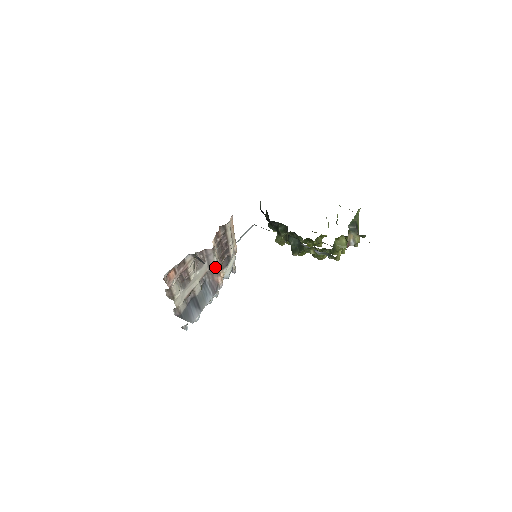
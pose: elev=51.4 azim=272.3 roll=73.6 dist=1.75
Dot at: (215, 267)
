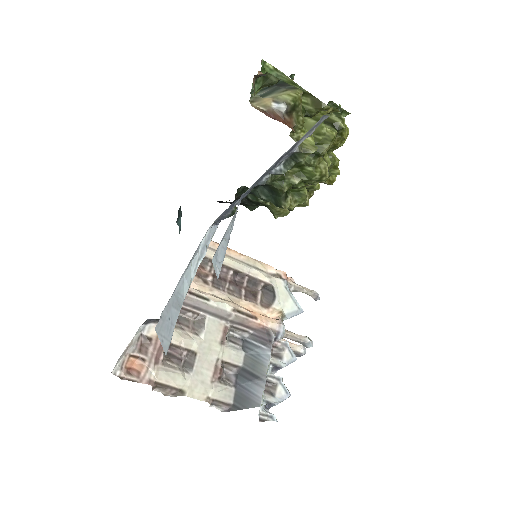
Dot at: (229, 313)
